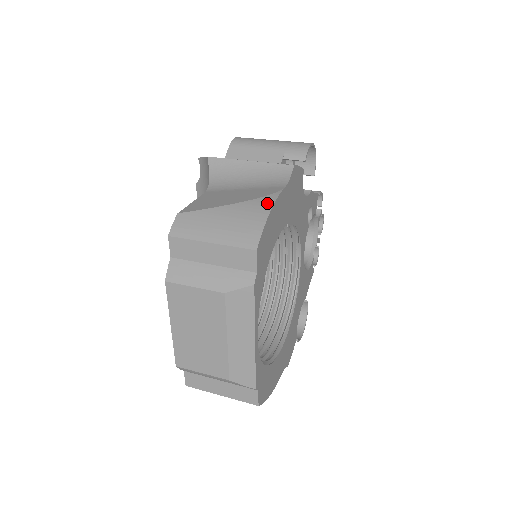
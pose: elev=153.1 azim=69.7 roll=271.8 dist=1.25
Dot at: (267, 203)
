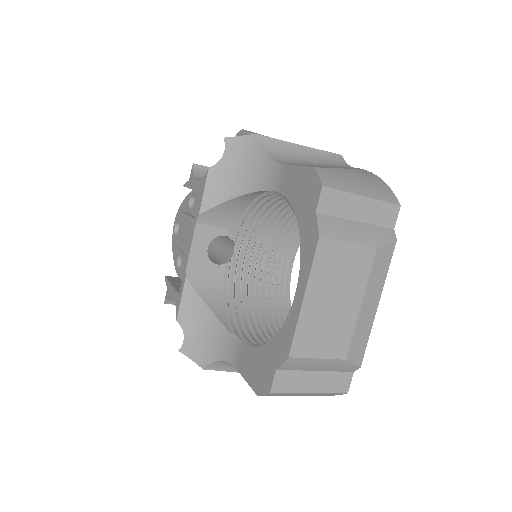
Dot at: (371, 173)
